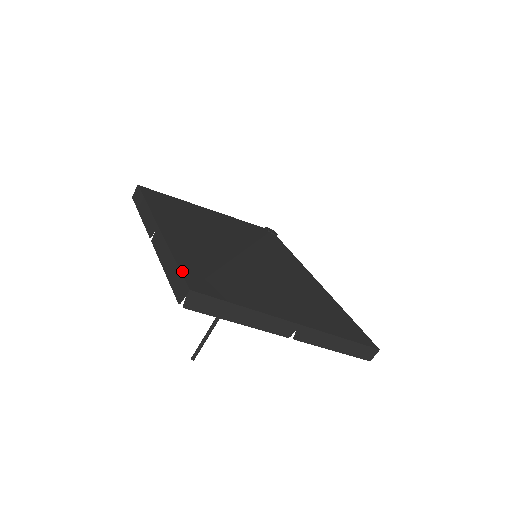
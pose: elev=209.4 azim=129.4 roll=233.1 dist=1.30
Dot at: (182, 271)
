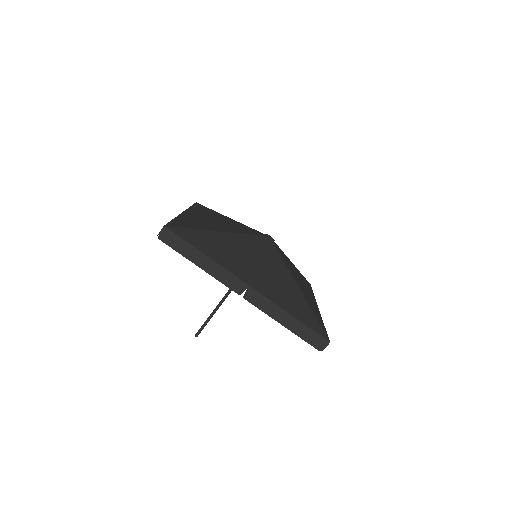
Dot at: (170, 222)
